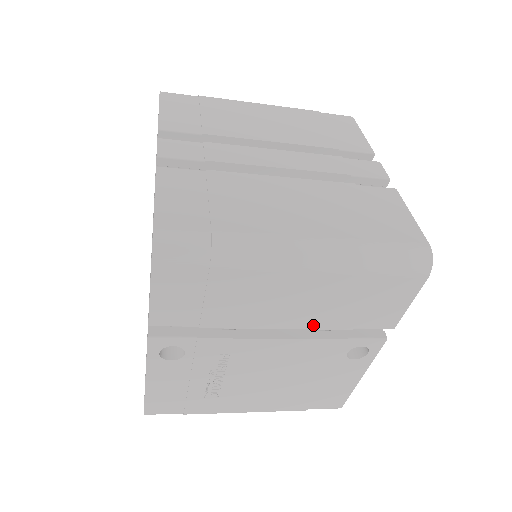
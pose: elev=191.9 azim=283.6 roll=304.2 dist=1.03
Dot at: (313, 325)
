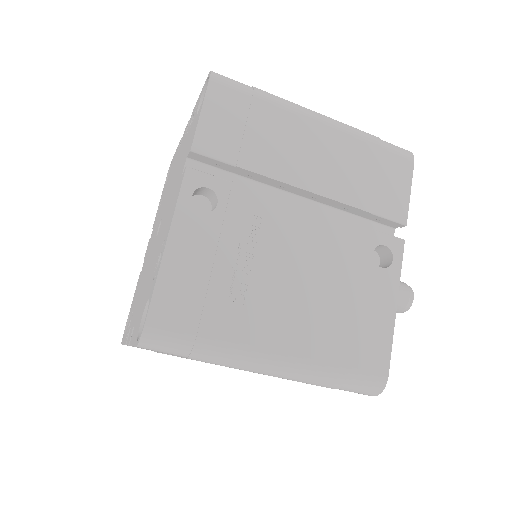
Dot at: (336, 195)
